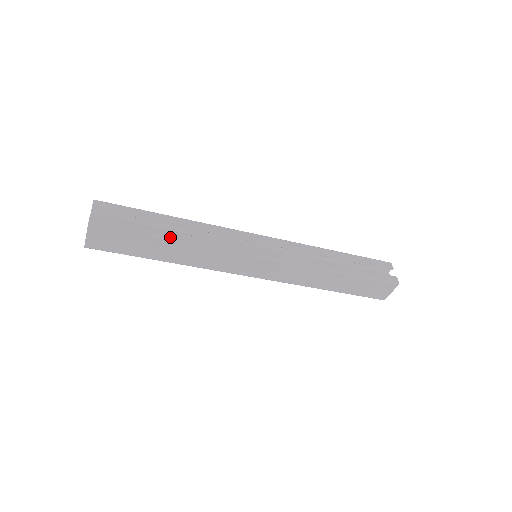
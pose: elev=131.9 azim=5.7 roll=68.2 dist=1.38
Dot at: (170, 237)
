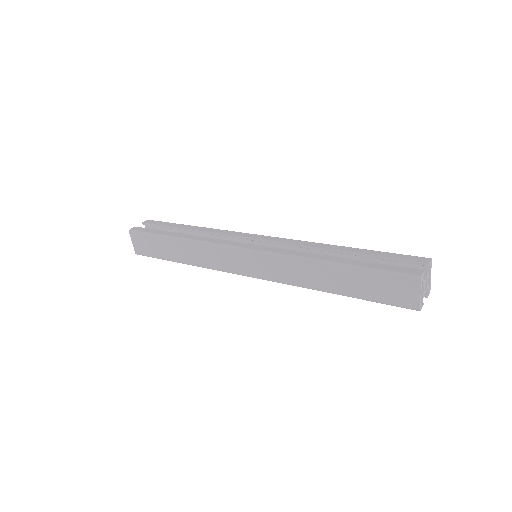
Dot at: (175, 236)
